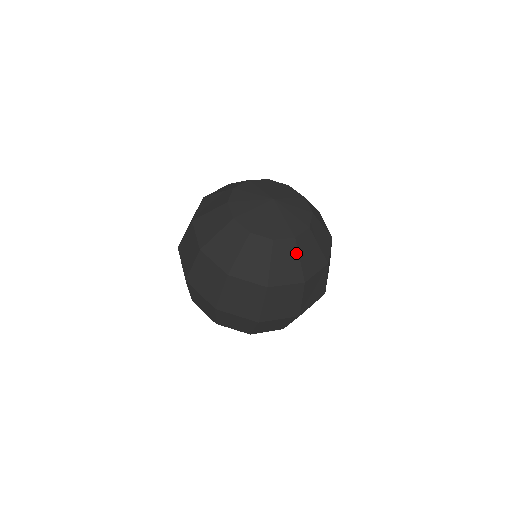
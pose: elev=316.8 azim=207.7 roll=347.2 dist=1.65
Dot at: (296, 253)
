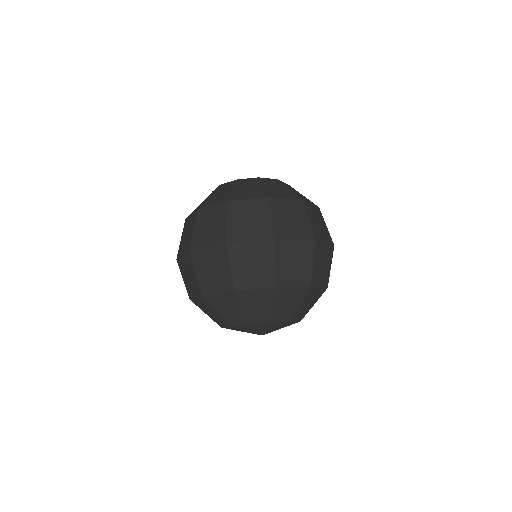
Dot at: (233, 187)
